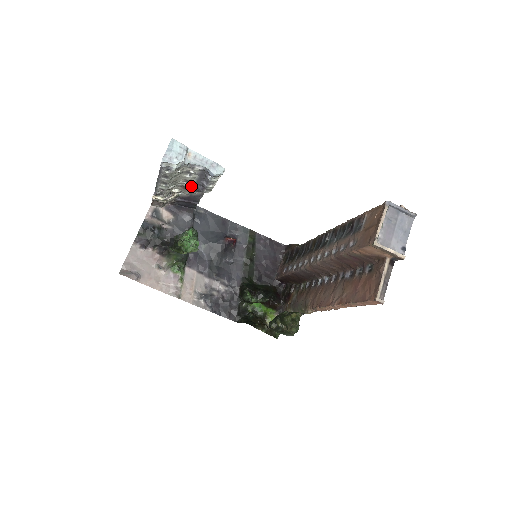
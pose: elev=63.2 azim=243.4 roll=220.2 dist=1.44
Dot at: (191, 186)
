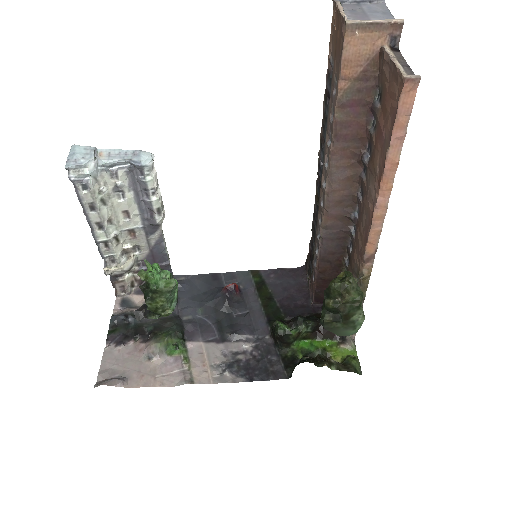
Dot at: (139, 224)
